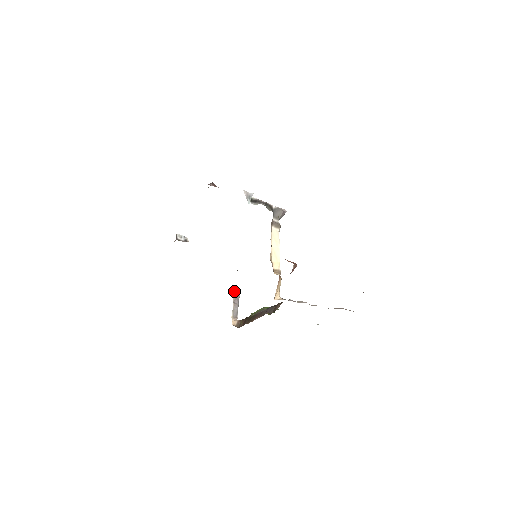
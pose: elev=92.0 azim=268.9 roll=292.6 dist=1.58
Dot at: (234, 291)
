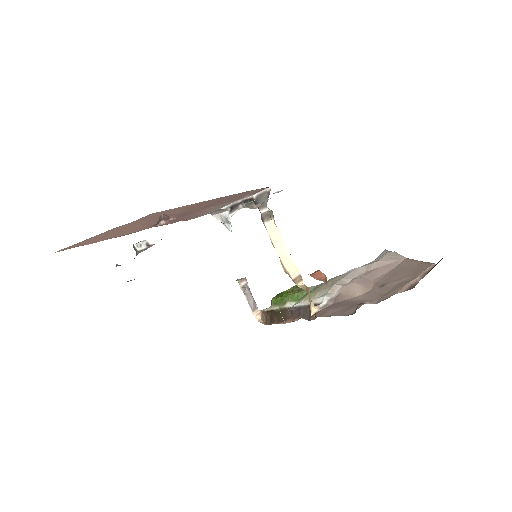
Dot at: (239, 281)
